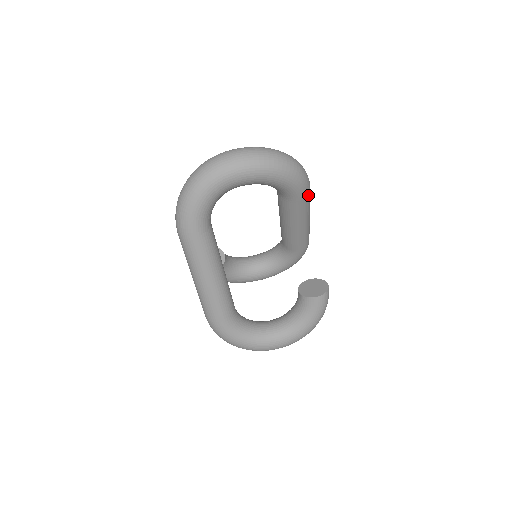
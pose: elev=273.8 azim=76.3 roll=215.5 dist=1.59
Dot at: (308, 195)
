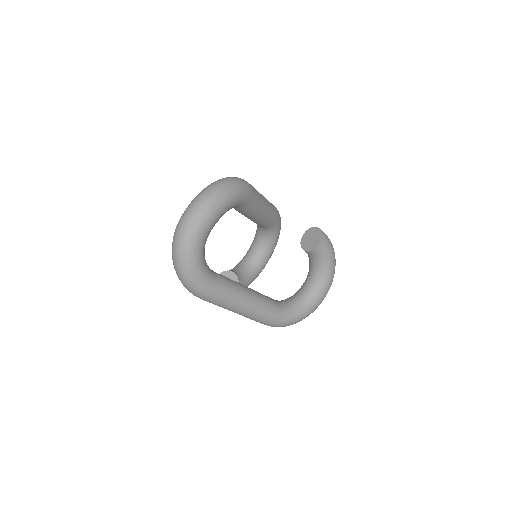
Dot at: (253, 189)
